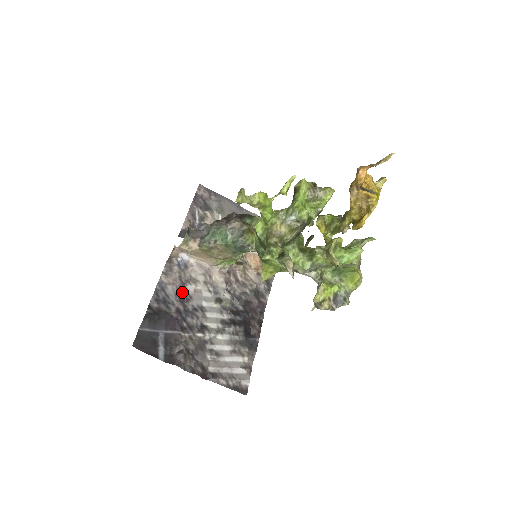
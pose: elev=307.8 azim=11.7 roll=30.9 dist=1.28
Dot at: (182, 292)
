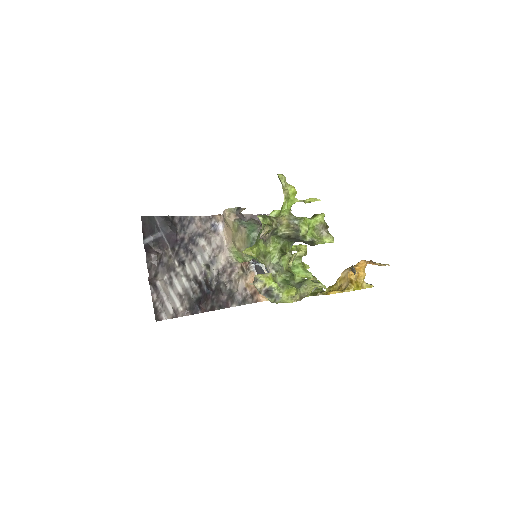
Dot at: (196, 237)
